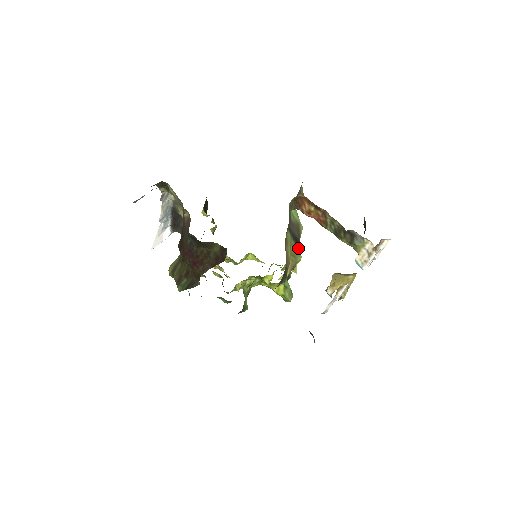
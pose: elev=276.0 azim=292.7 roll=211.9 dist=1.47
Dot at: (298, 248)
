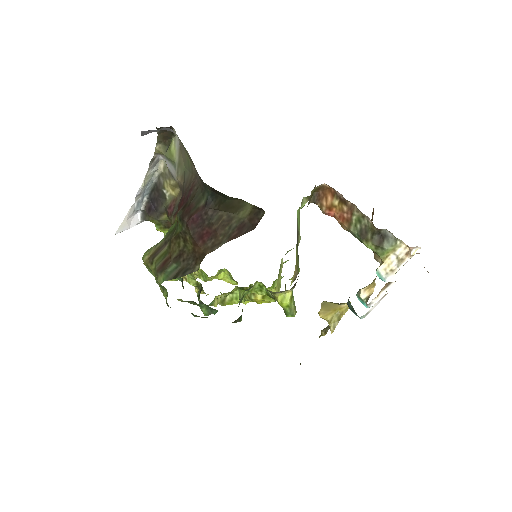
Dot at: (298, 258)
